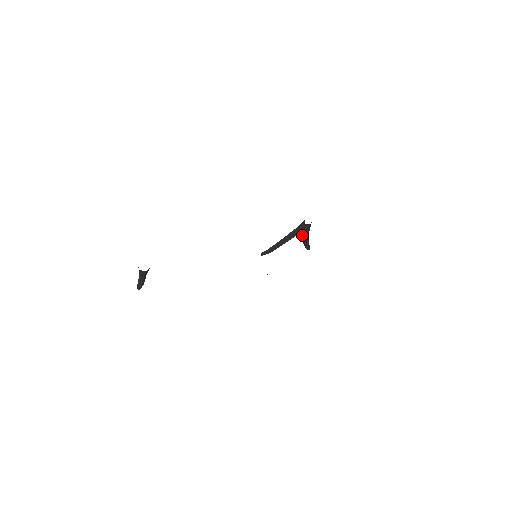
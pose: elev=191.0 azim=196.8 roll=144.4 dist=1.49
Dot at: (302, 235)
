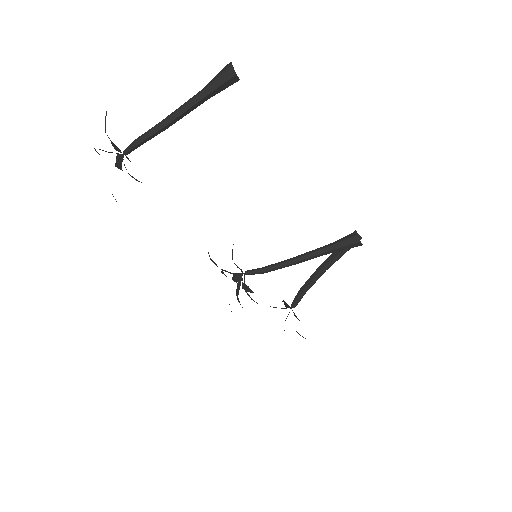
Dot at: (322, 264)
